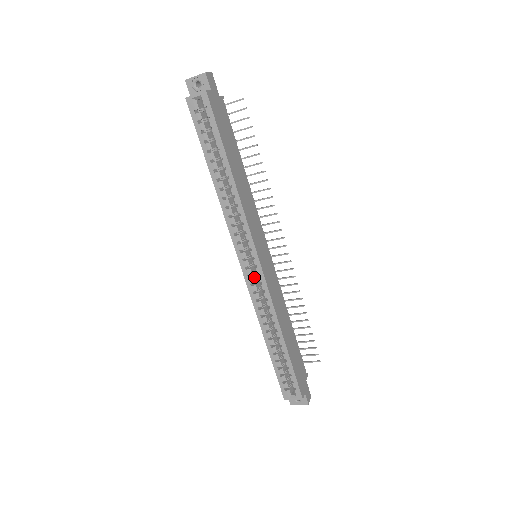
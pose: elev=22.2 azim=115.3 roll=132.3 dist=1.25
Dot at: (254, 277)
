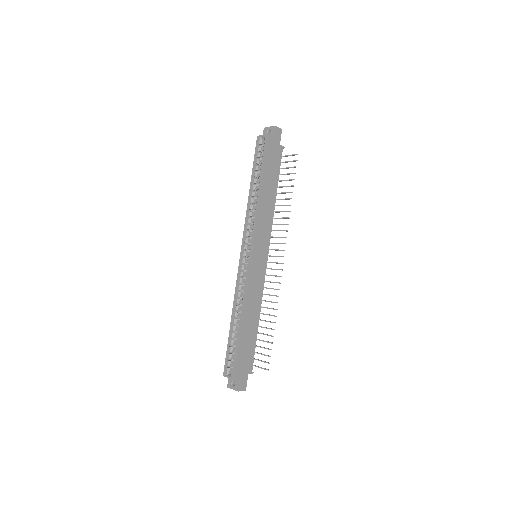
Dot at: (245, 267)
